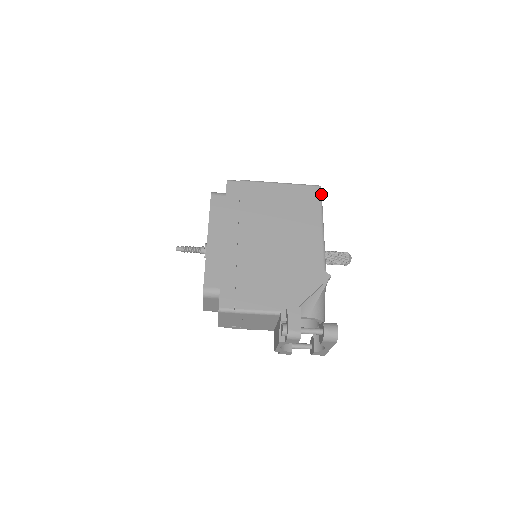
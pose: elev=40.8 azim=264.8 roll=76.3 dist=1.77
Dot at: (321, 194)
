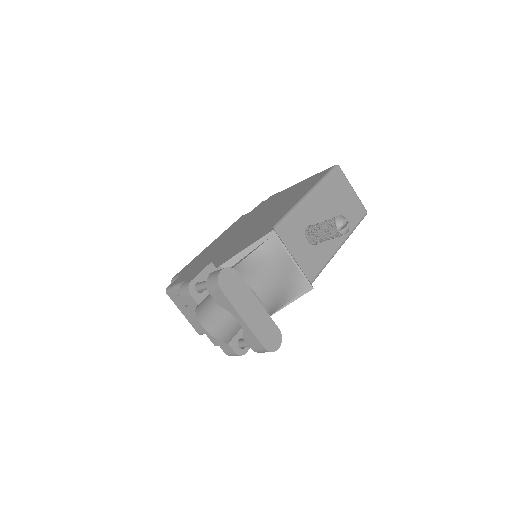
Dot at: (332, 170)
